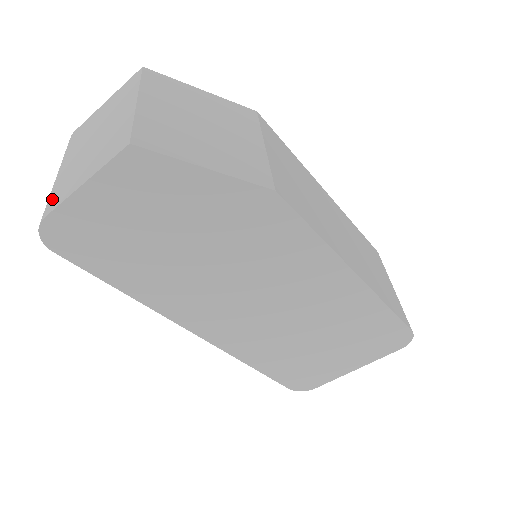
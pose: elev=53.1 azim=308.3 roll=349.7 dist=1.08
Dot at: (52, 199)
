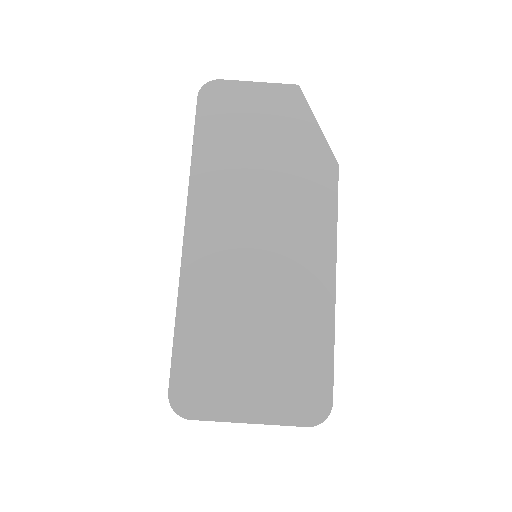
Dot at: occluded
